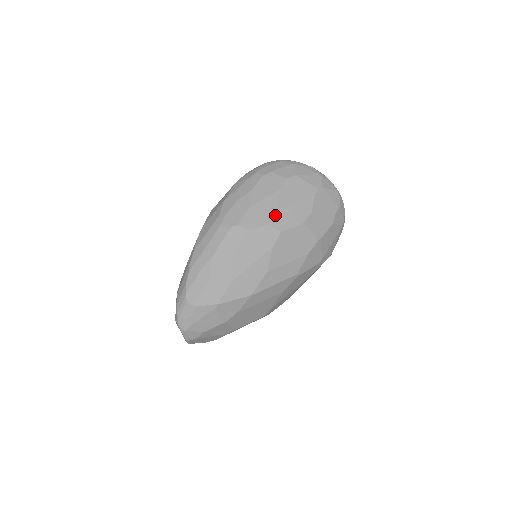
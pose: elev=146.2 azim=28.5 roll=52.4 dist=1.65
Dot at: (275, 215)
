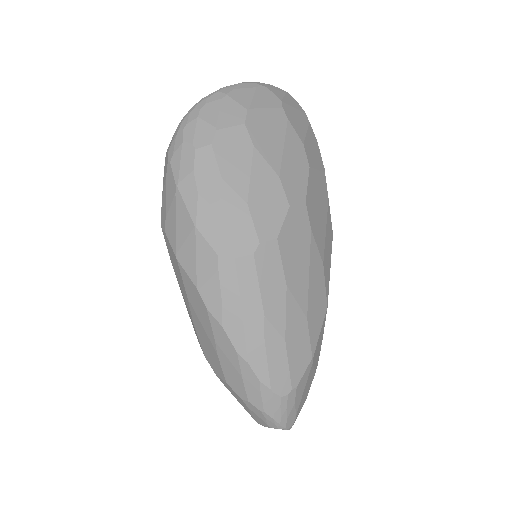
Dot at: (283, 186)
